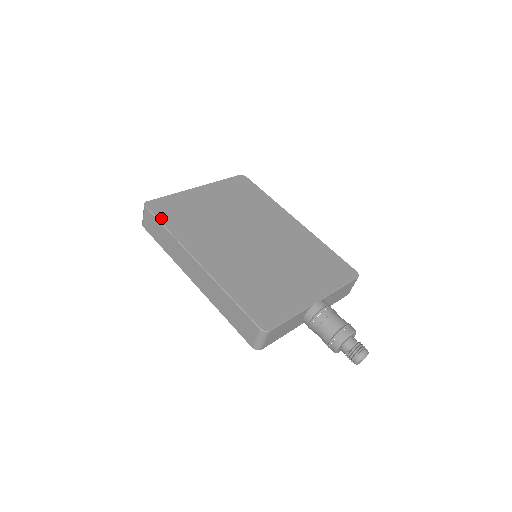
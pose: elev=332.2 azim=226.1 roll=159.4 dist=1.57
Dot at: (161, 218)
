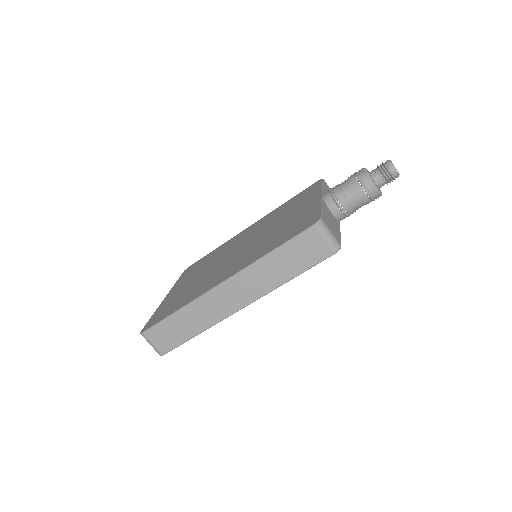
Dot at: (163, 318)
